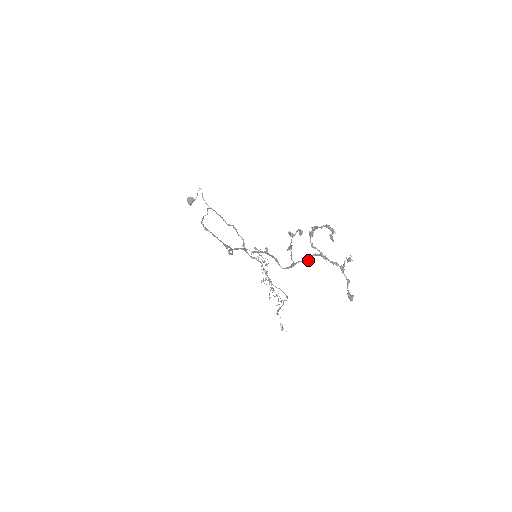
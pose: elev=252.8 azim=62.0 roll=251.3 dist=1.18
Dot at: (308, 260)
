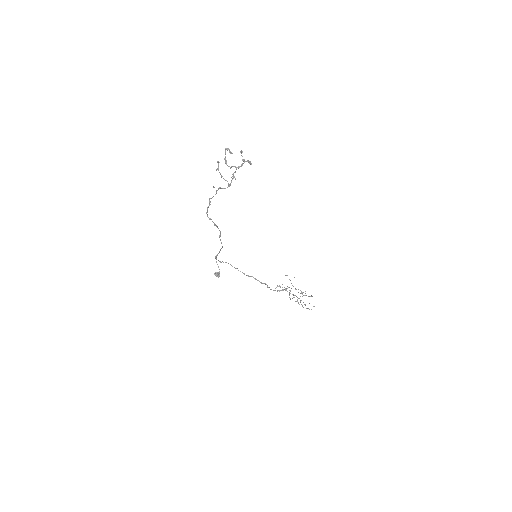
Dot at: (234, 176)
